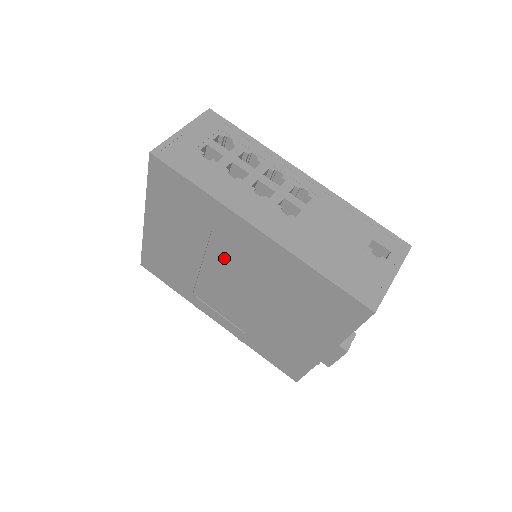
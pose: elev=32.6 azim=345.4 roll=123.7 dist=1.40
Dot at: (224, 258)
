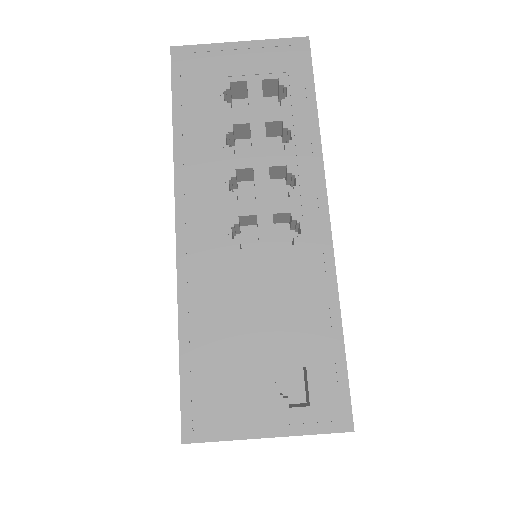
Dot at: occluded
